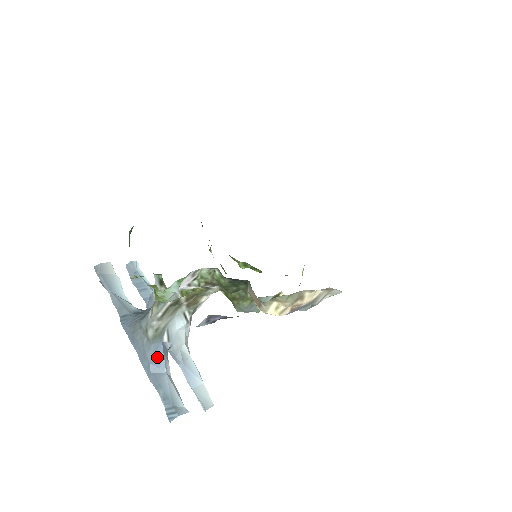
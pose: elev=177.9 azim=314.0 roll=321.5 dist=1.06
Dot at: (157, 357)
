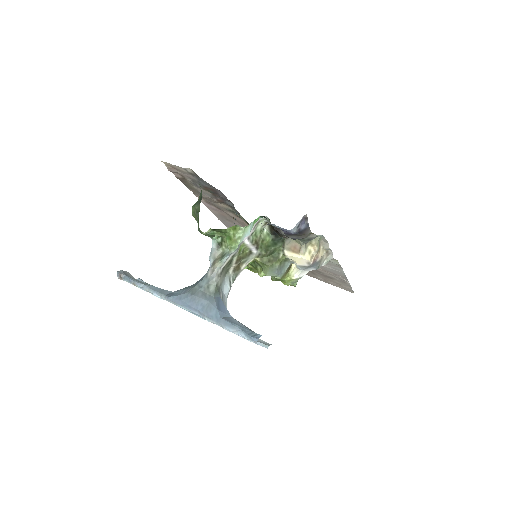
Dot at: (221, 306)
